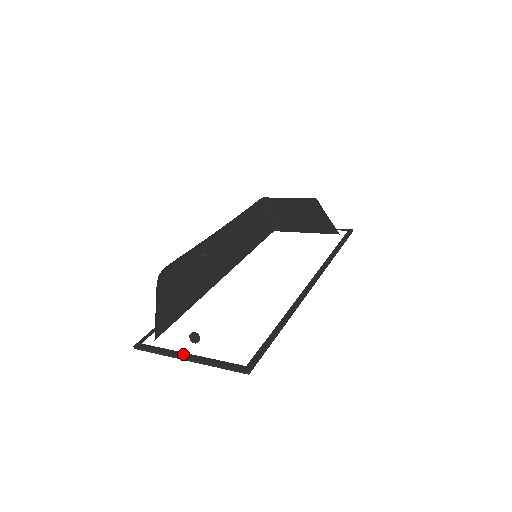
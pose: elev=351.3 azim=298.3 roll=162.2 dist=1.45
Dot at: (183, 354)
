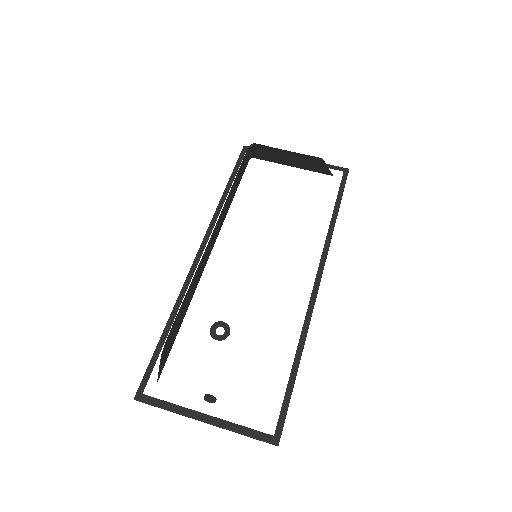
Dot at: (198, 415)
